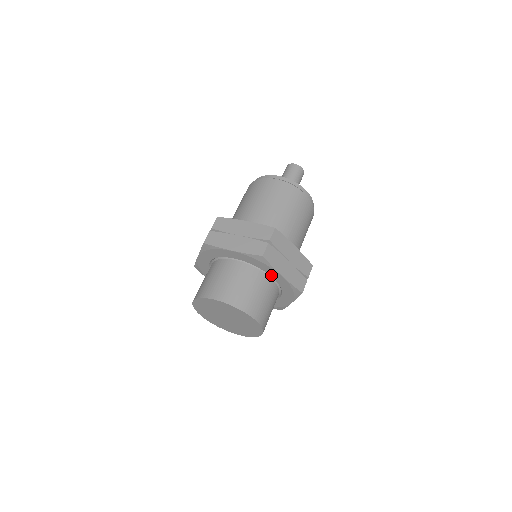
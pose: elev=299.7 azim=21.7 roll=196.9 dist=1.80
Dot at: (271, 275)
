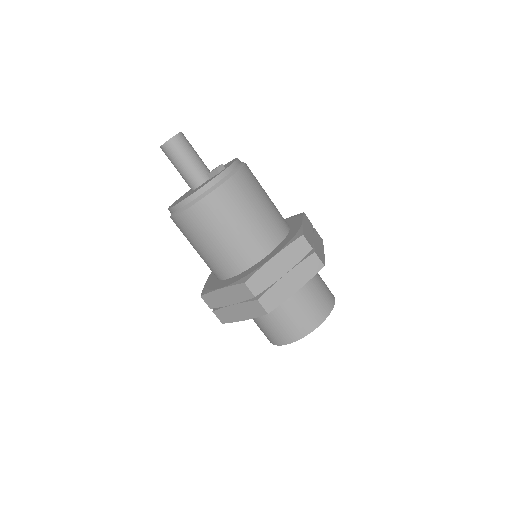
Dot at: occluded
